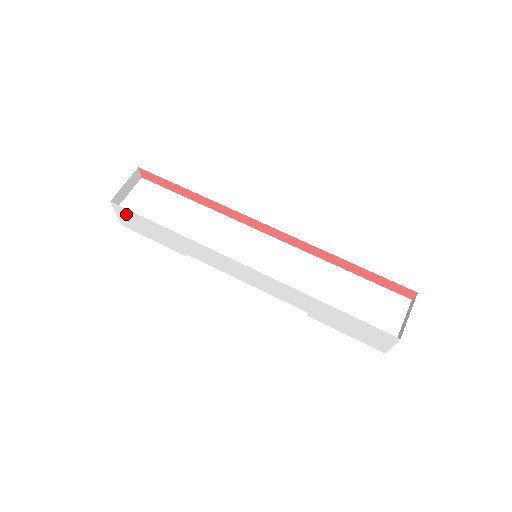
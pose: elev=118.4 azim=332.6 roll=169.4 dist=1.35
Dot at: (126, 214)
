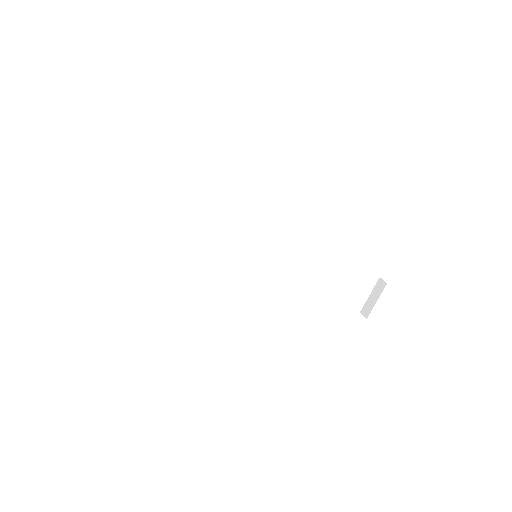
Dot at: occluded
